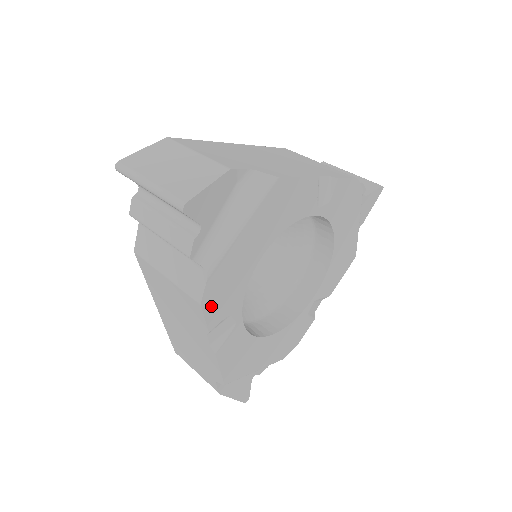
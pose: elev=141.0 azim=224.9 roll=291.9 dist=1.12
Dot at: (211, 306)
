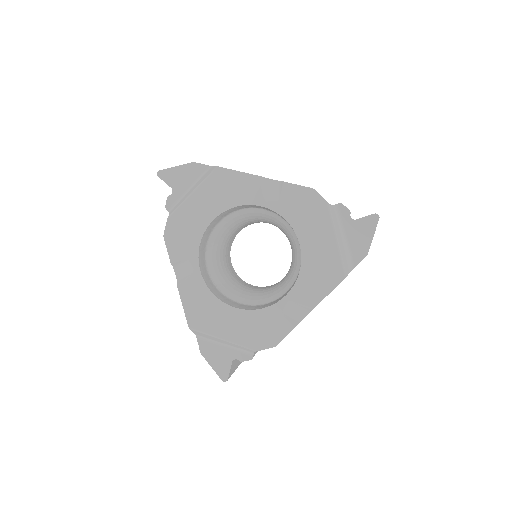
Dot at: (172, 242)
